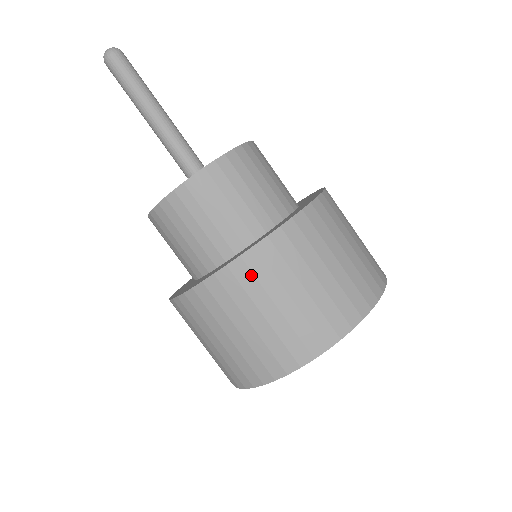
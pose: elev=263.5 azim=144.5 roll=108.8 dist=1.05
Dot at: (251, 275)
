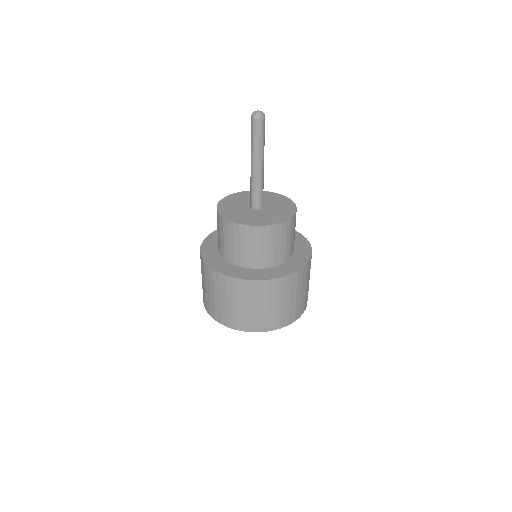
Dot at: (302, 277)
